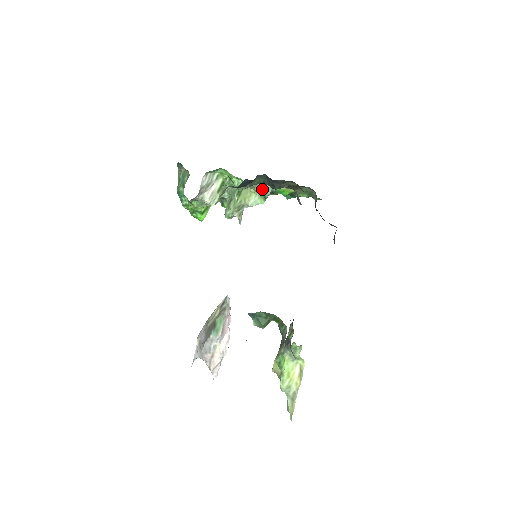
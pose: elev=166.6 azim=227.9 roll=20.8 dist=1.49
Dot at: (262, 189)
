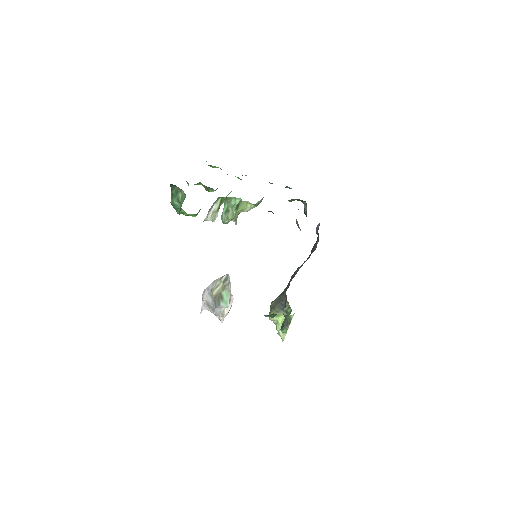
Dot at: occluded
